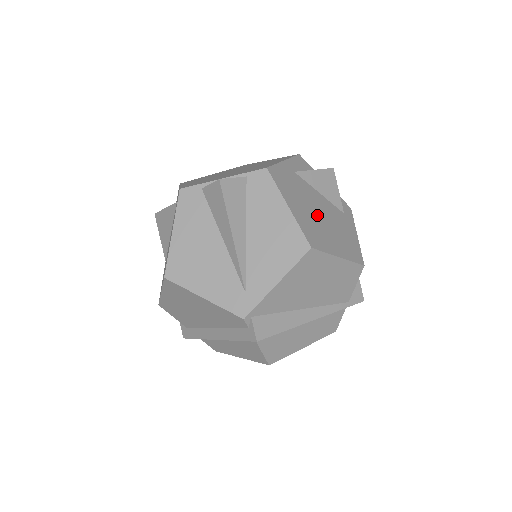
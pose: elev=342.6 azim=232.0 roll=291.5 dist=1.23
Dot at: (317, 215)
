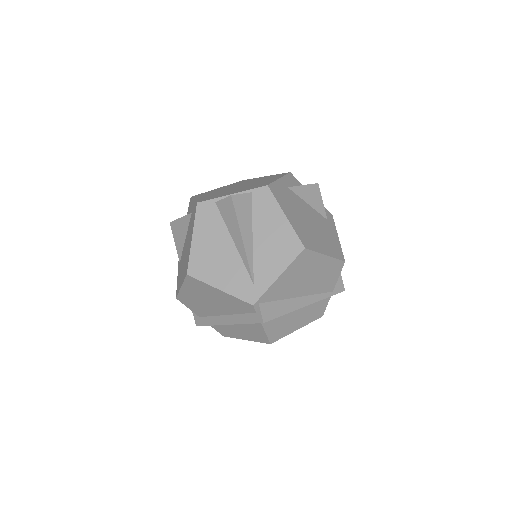
Dot at: (307, 222)
